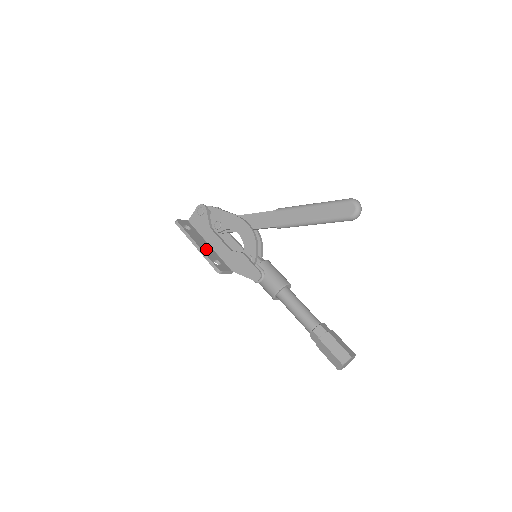
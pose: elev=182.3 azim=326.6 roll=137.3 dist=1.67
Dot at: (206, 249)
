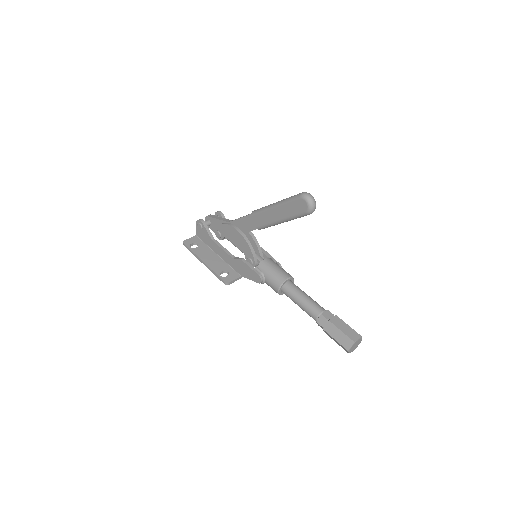
Dot at: (213, 263)
